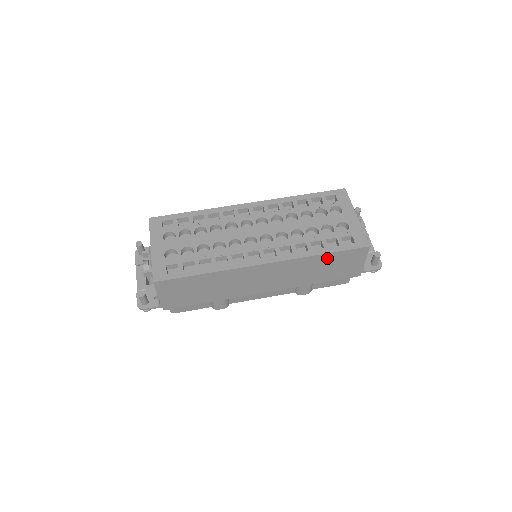
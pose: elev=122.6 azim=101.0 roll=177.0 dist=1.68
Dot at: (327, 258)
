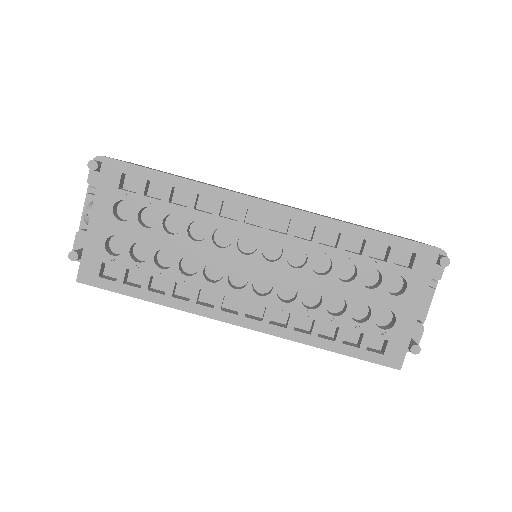
Dot at: occluded
